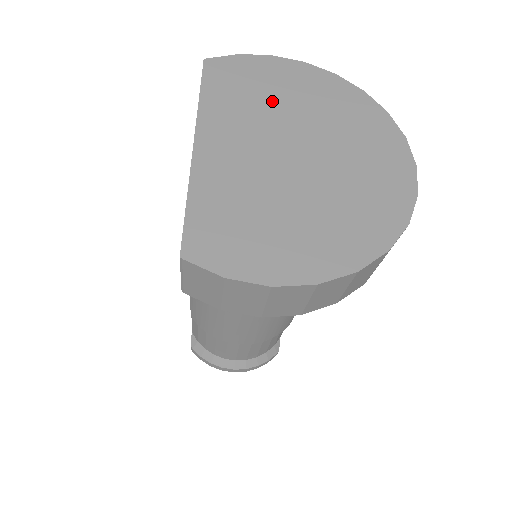
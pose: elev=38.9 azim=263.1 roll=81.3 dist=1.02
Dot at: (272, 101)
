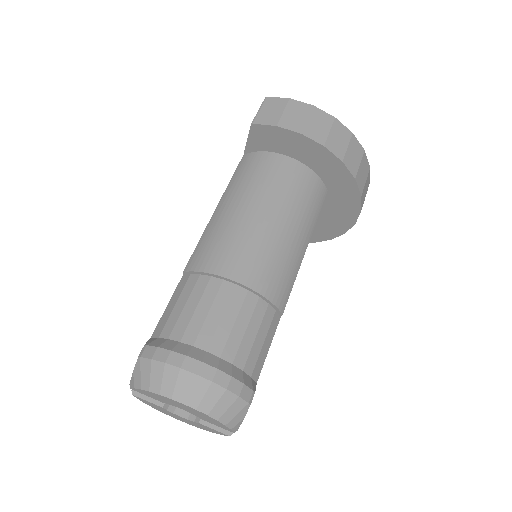
Dot at: occluded
